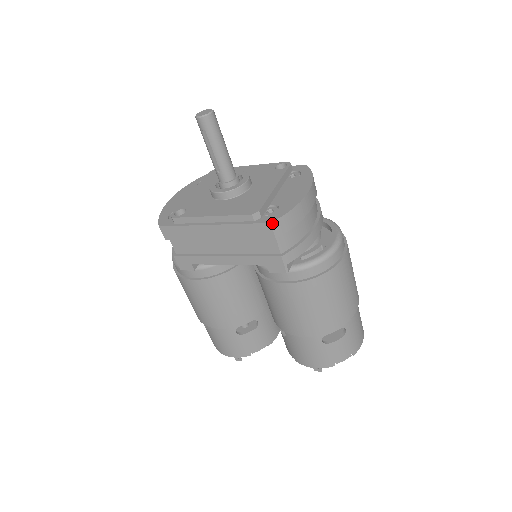
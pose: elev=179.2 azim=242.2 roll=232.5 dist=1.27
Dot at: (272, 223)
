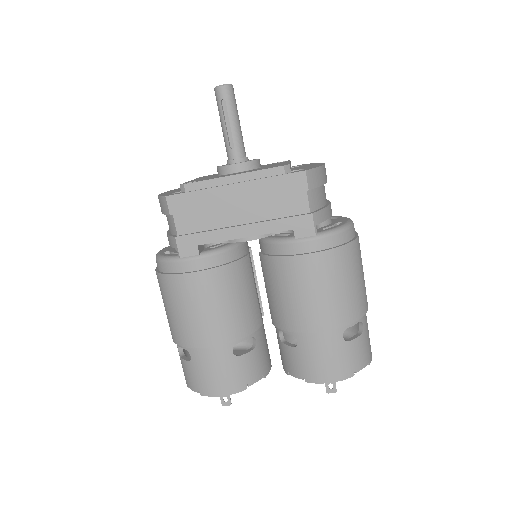
Dot at: (306, 171)
